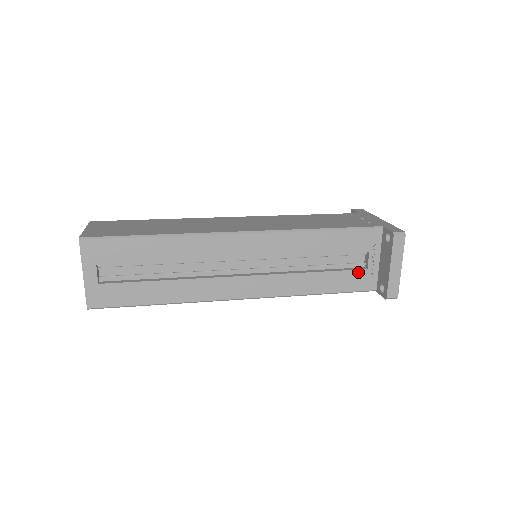
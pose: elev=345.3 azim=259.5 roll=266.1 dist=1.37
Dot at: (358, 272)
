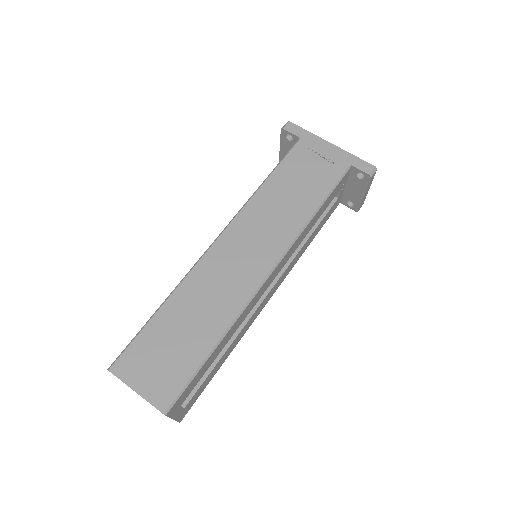
Dot at: (333, 206)
